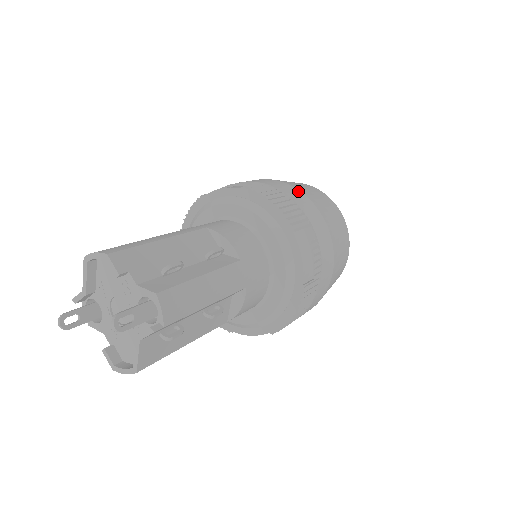
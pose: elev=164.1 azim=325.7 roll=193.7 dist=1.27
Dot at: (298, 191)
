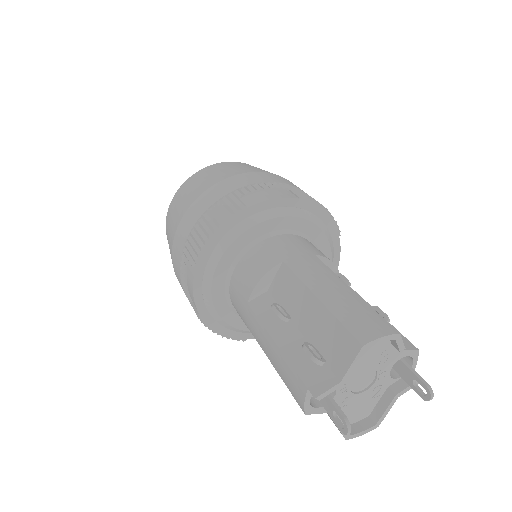
Dot at: occluded
